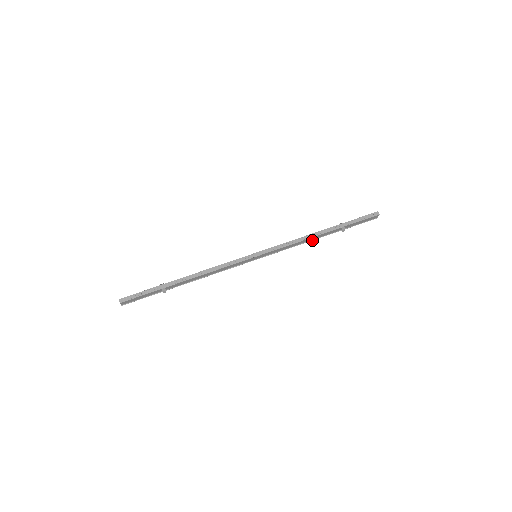
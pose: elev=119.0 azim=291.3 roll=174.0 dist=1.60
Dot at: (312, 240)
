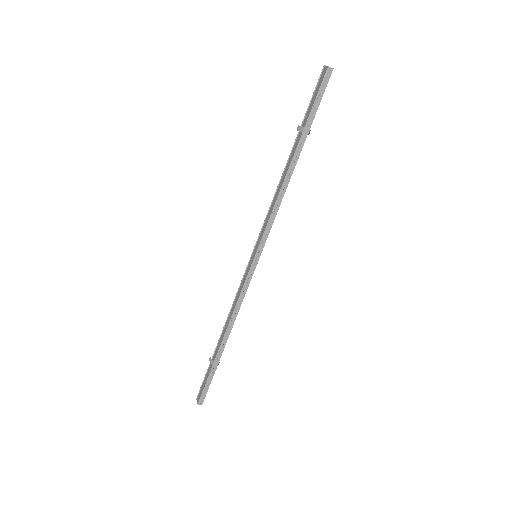
Dot at: occluded
